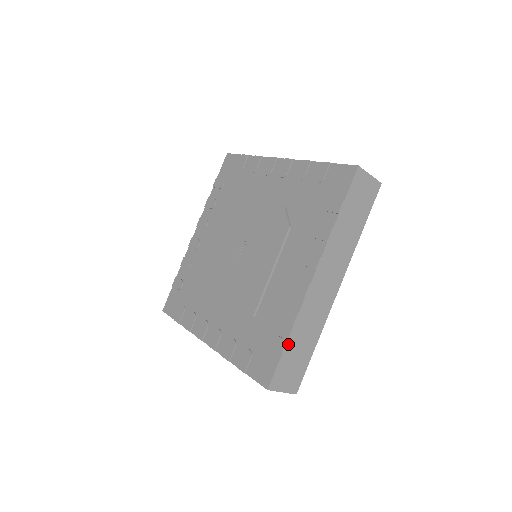
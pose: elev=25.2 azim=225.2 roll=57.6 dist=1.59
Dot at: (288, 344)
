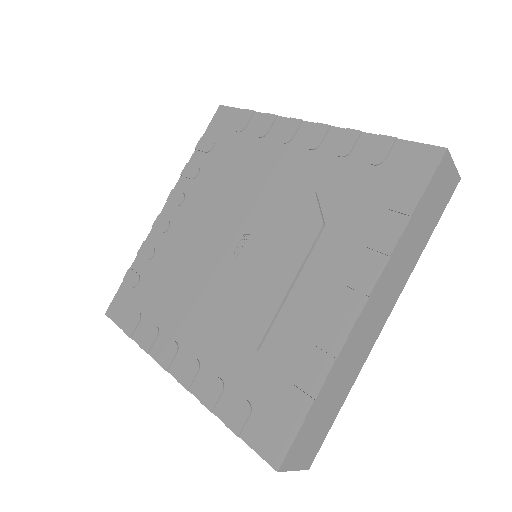
Dot at: (315, 404)
